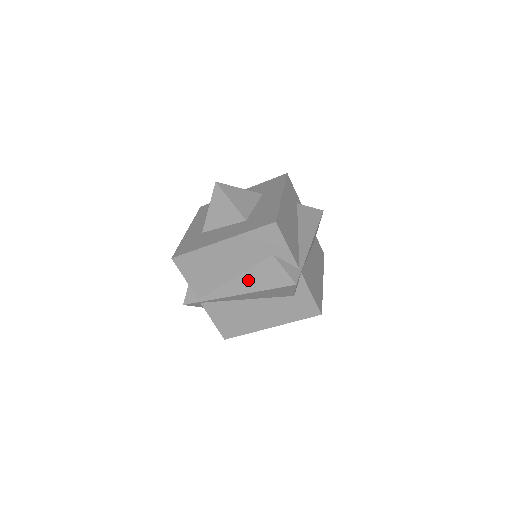
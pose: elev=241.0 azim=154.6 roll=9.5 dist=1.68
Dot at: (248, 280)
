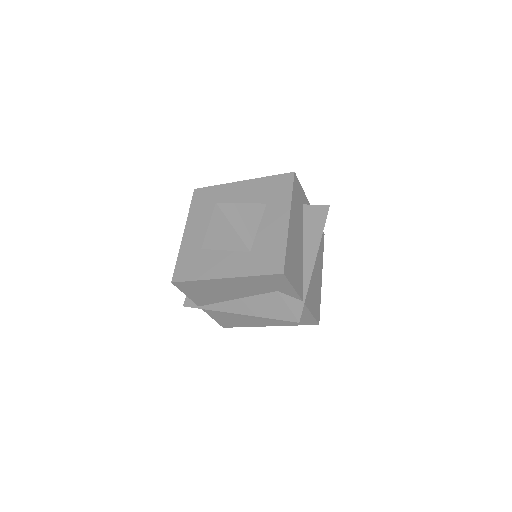
Dot at: (250, 305)
